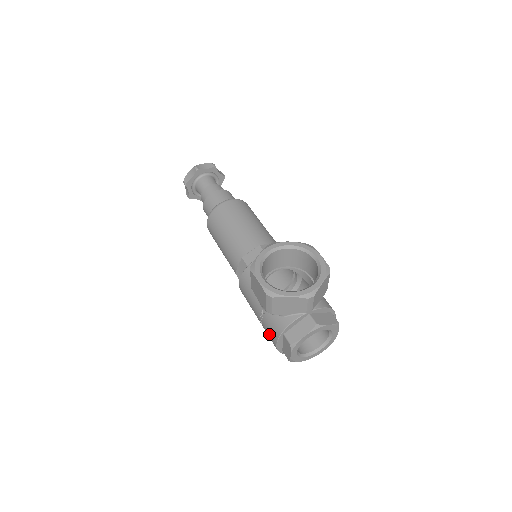
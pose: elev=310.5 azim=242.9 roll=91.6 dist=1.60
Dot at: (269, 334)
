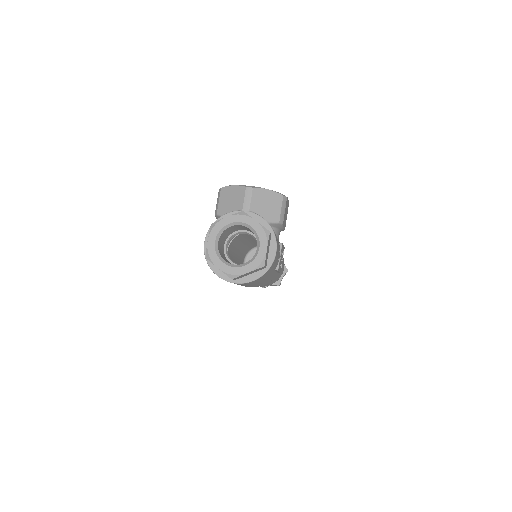
Dot at: occluded
